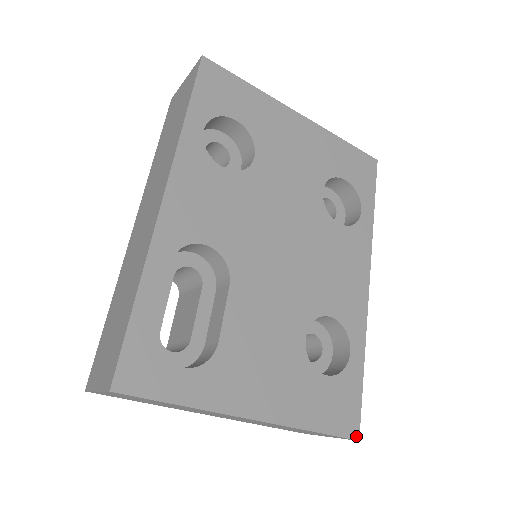
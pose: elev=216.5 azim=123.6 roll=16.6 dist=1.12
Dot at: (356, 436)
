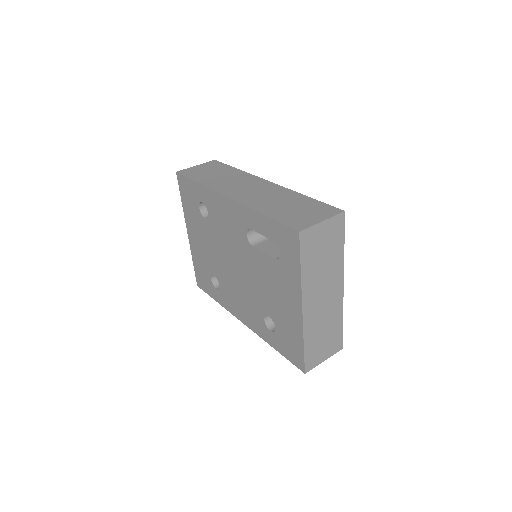
Dot at: (341, 346)
